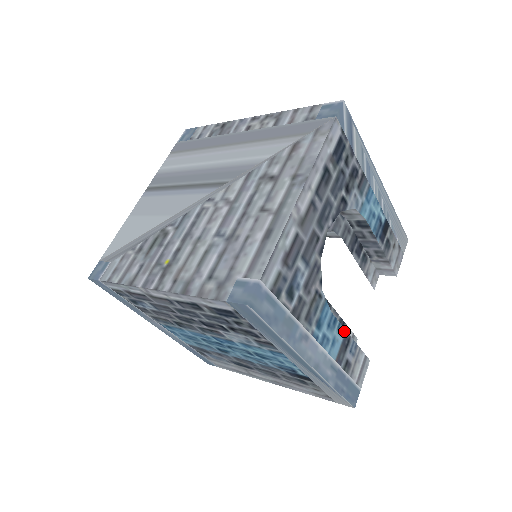
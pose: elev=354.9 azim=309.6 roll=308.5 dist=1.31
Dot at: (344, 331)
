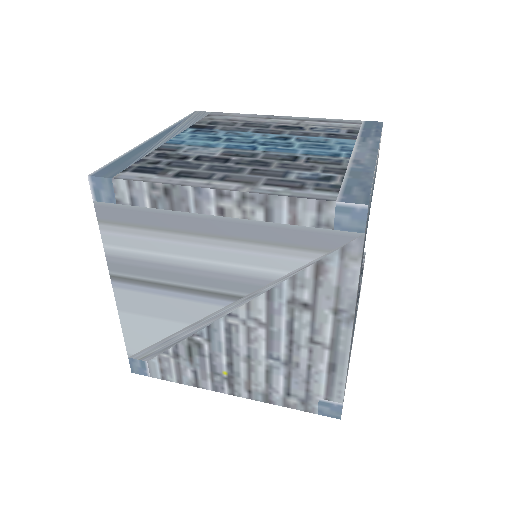
Dot at: occluded
